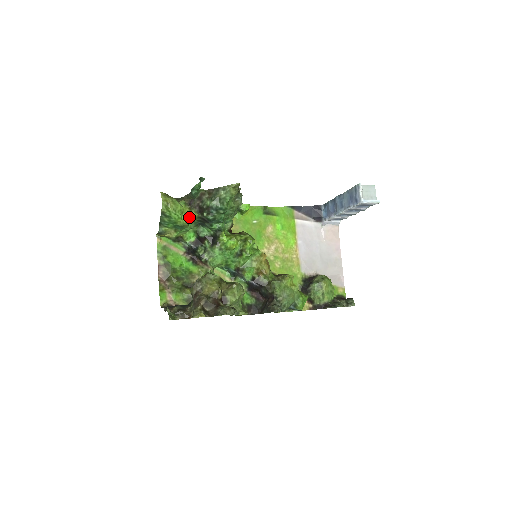
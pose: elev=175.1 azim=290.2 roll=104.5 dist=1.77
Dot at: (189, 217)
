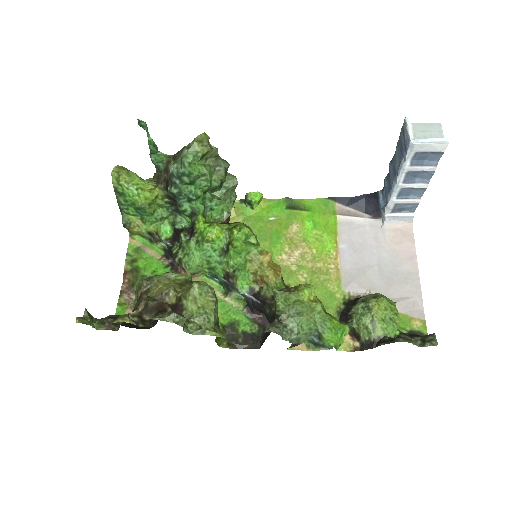
Dot at: (150, 195)
